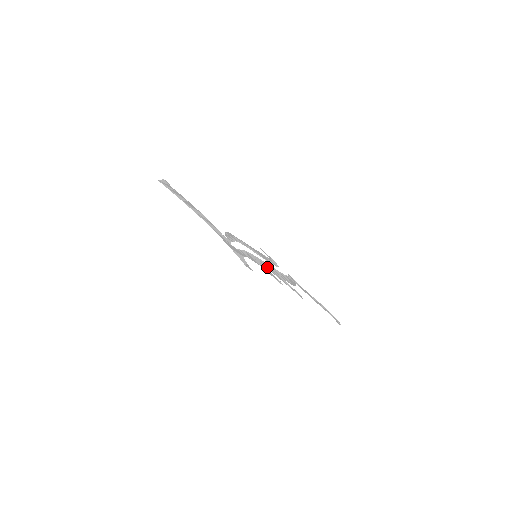
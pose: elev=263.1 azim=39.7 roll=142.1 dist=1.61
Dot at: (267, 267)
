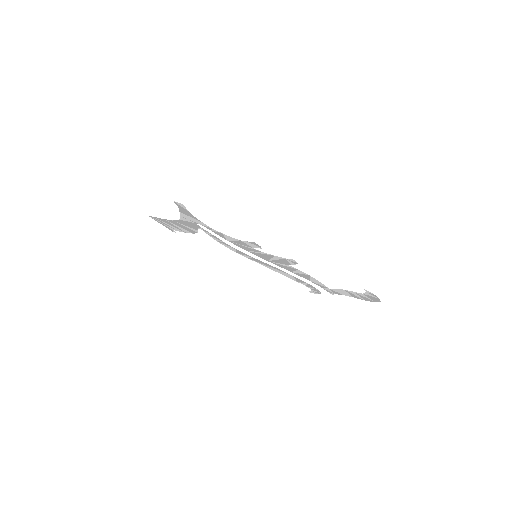
Dot at: (260, 254)
